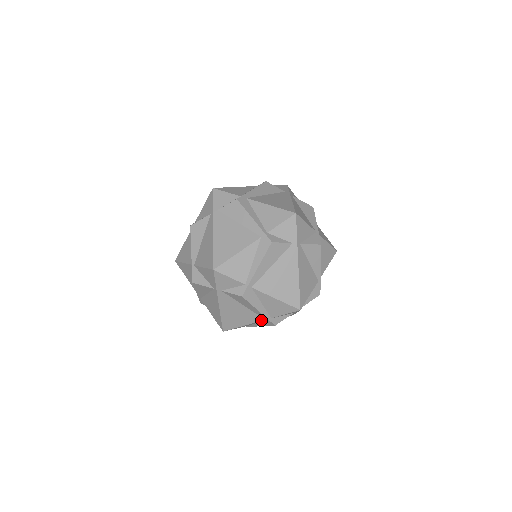
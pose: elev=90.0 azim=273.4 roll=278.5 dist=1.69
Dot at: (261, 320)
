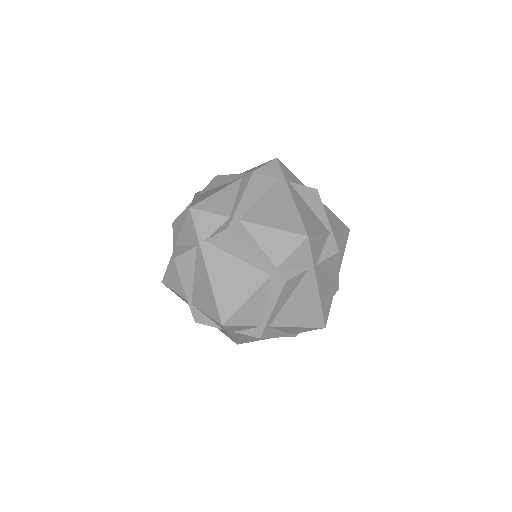
Dot at: (265, 279)
